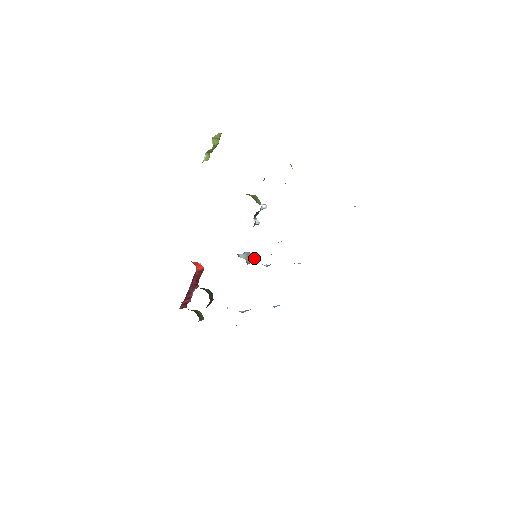
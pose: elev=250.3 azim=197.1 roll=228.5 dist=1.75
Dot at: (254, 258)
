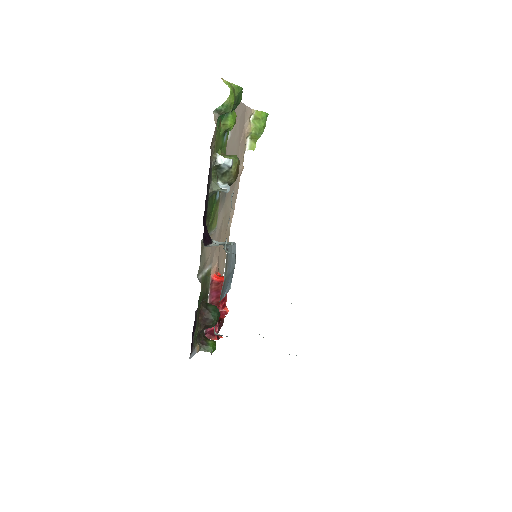
Dot at: occluded
